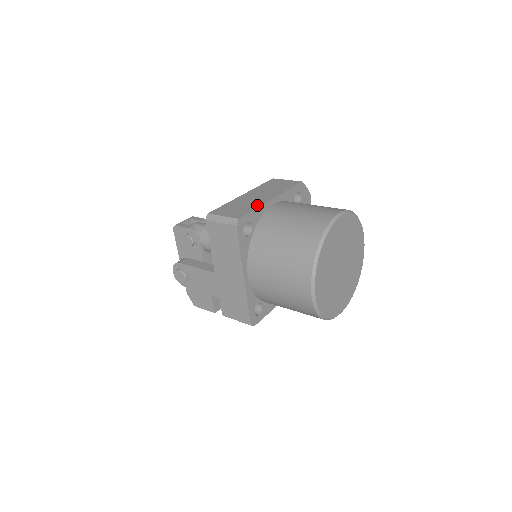
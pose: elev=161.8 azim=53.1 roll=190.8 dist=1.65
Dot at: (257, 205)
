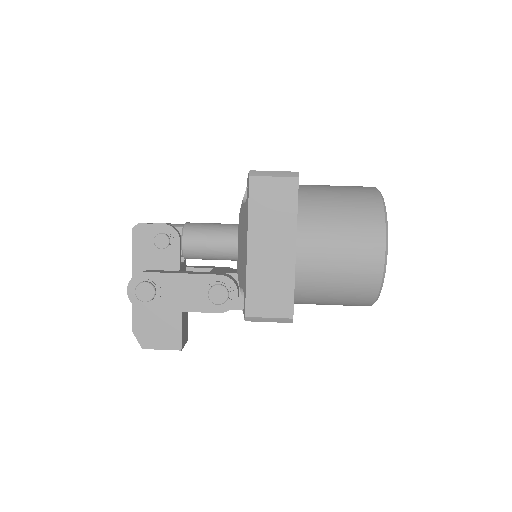
Dot at: occluded
